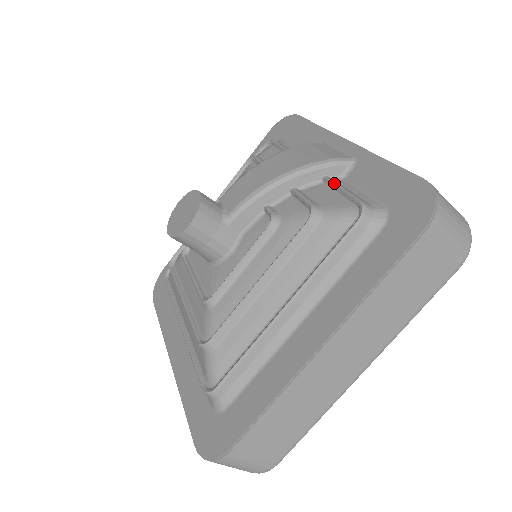
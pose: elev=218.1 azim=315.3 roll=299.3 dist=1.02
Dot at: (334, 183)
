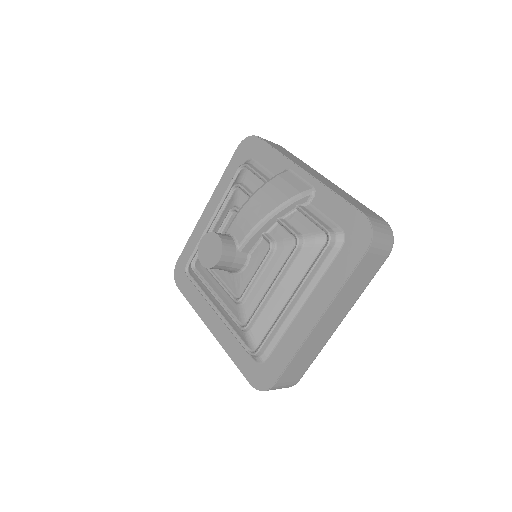
Dot at: (305, 213)
